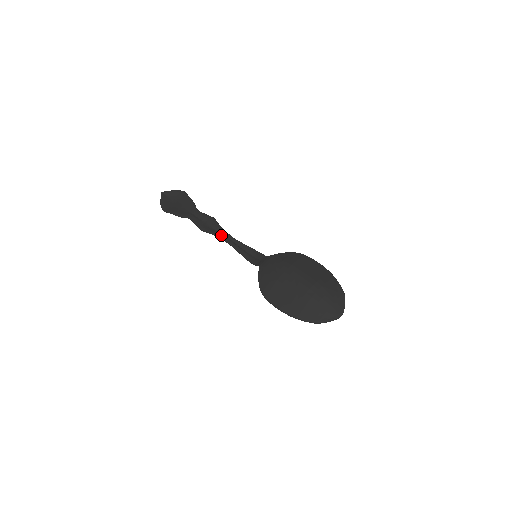
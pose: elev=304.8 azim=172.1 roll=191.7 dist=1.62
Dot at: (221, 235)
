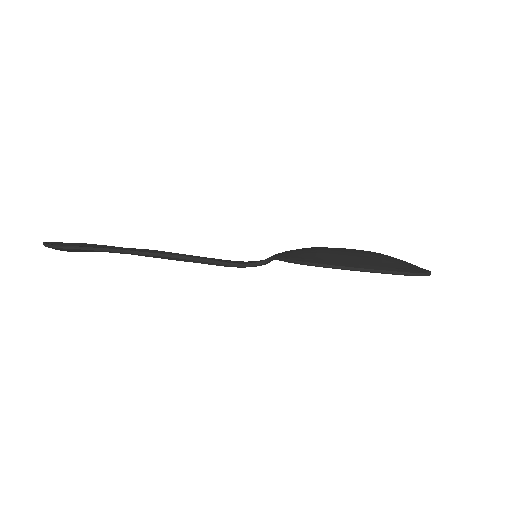
Dot at: (179, 255)
